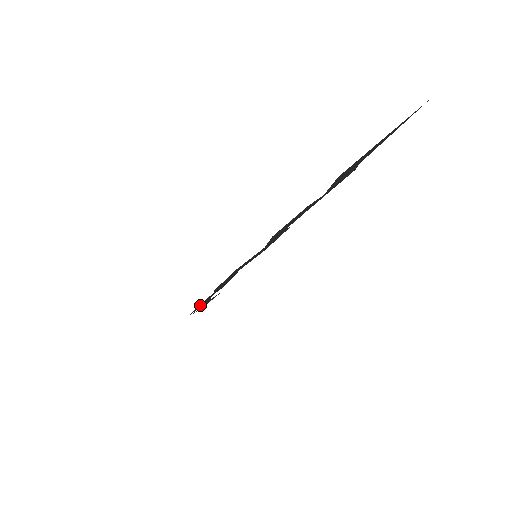
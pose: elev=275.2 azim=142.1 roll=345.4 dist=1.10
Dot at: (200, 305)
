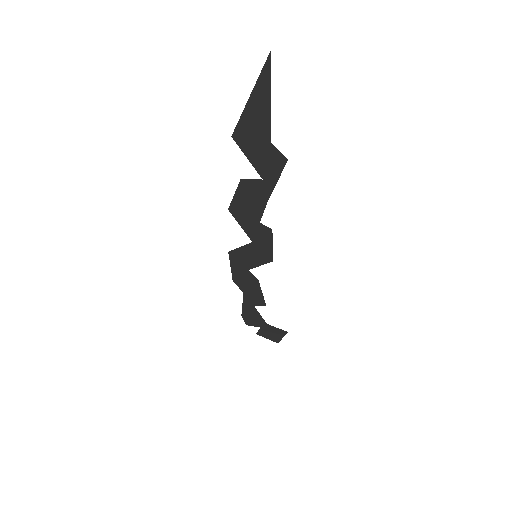
Dot at: (249, 314)
